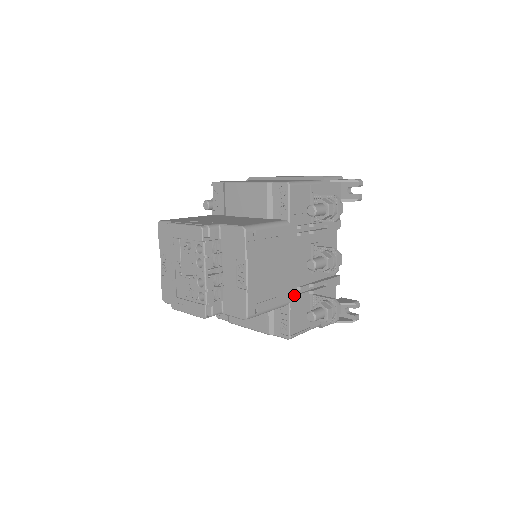
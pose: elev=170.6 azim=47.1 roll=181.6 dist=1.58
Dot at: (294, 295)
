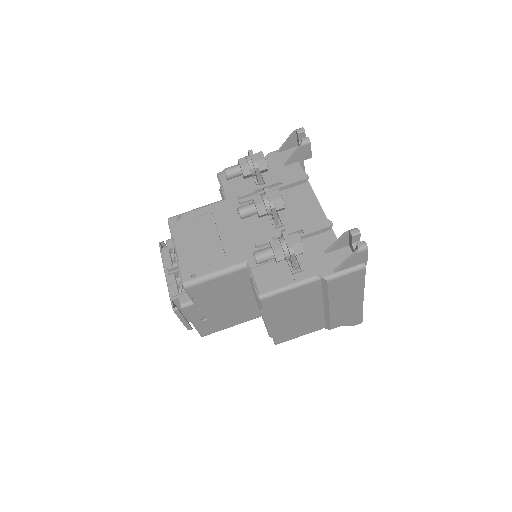
Dot at: (252, 254)
